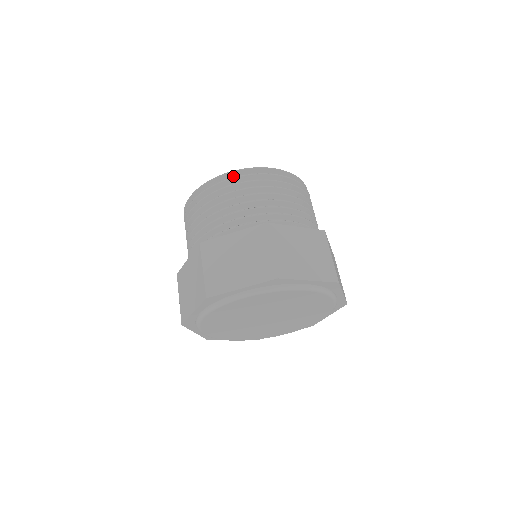
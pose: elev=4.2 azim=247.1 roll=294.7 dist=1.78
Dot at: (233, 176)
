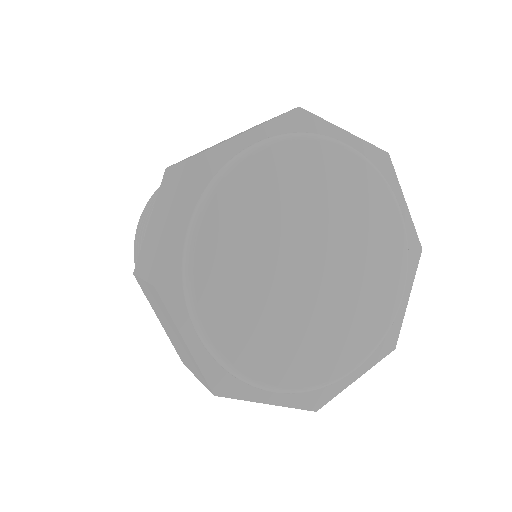
Dot at: occluded
